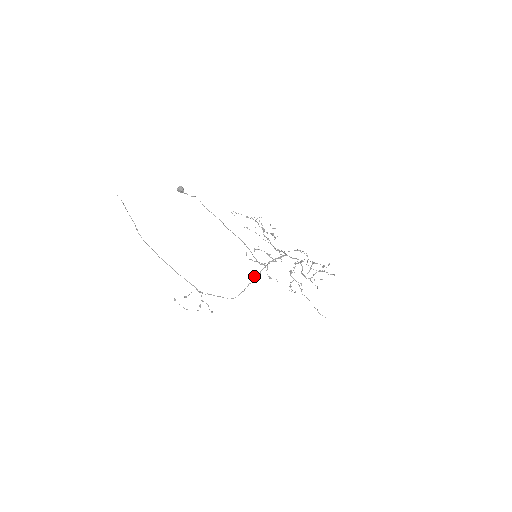
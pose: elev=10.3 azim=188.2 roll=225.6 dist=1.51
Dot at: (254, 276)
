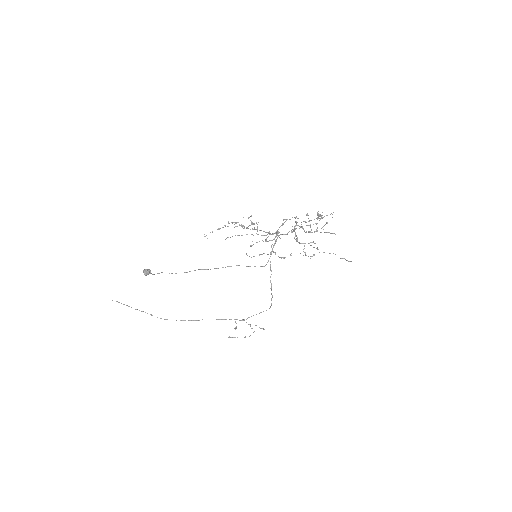
Dot at: occluded
